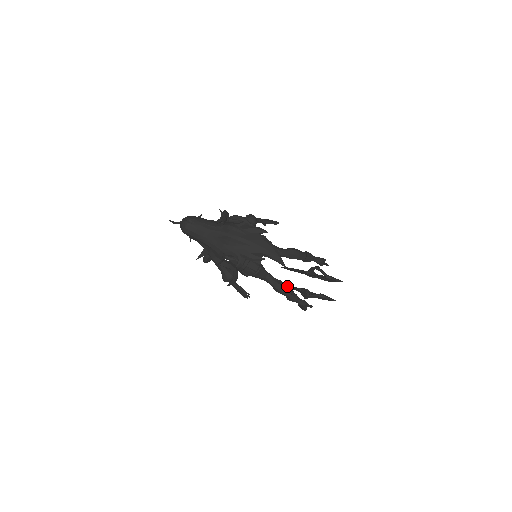
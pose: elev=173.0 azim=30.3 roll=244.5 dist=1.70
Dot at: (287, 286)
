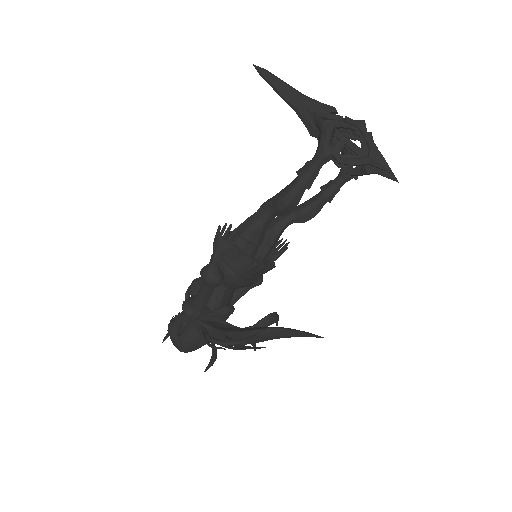
Dot at: (315, 207)
